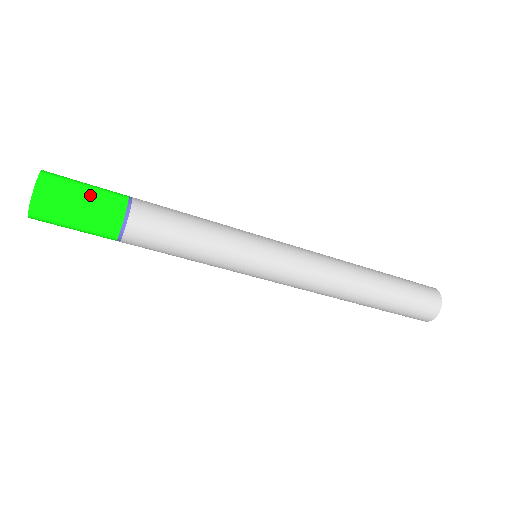
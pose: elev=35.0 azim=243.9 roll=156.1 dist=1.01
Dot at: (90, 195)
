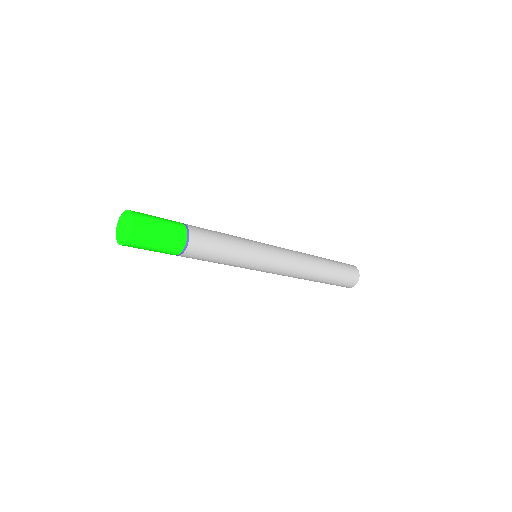
Dot at: (164, 222)
